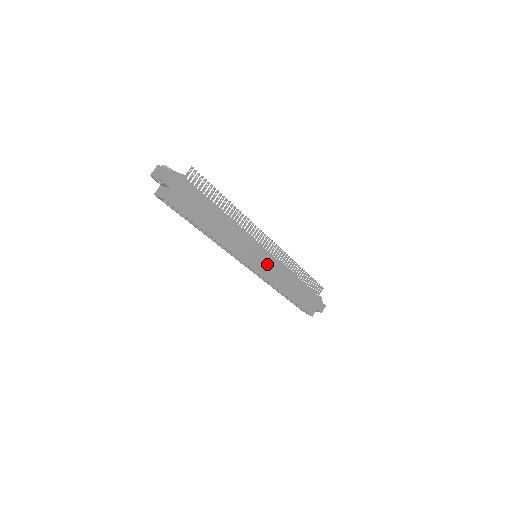
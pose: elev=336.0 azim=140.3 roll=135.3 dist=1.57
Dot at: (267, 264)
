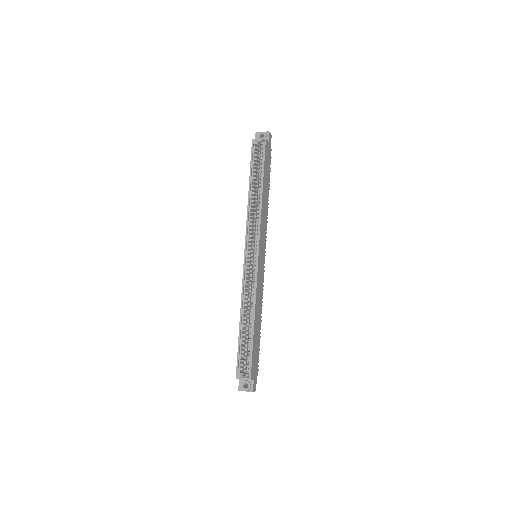
Dot at: (261, 268)
